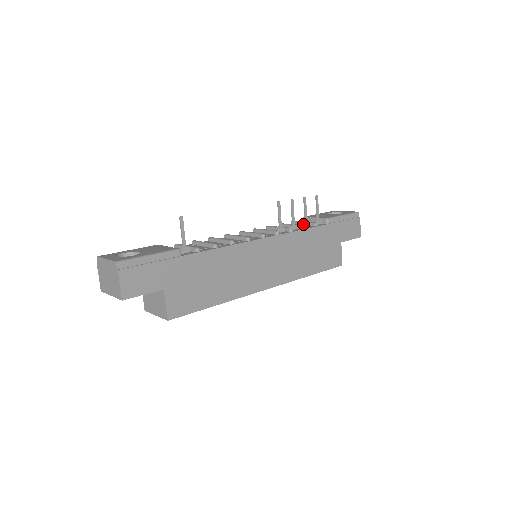
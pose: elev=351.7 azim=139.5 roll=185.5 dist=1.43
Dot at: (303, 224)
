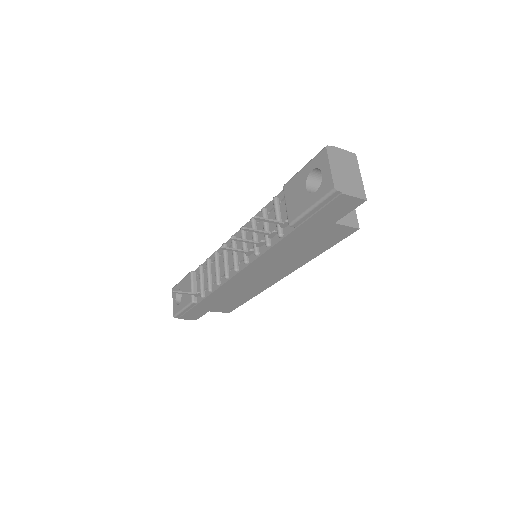
Dot at: (268, 237)
